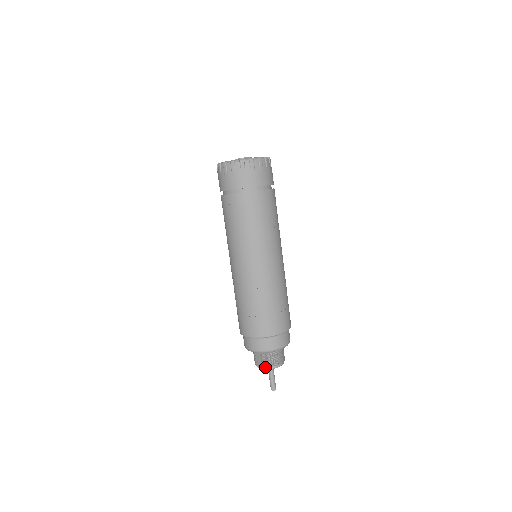
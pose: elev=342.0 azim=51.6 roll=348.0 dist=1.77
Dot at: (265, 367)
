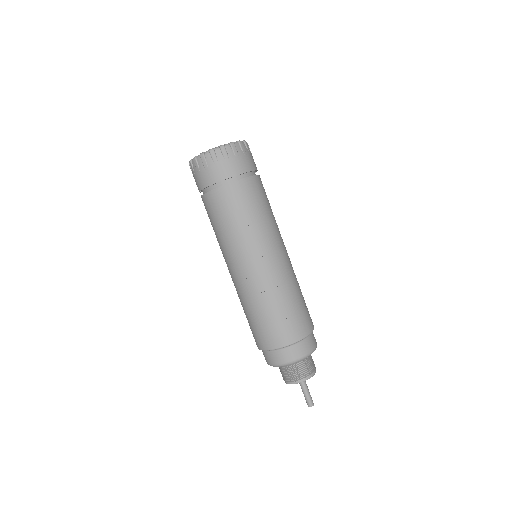
Dot at: (288, 382)
